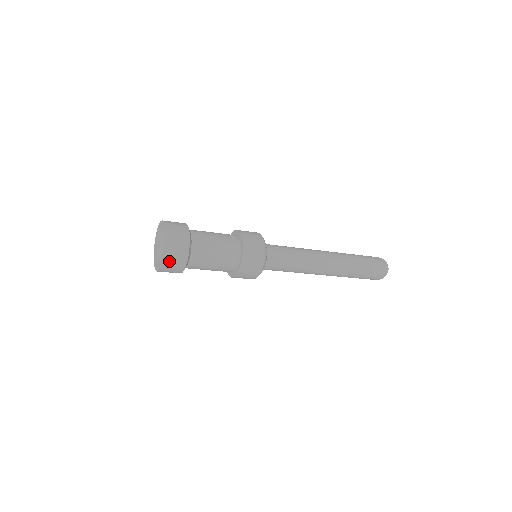
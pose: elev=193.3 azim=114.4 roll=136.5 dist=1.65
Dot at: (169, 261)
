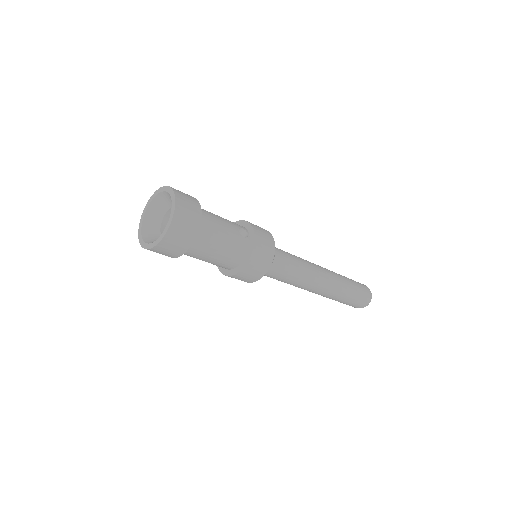
Dot at: (166, 245)
